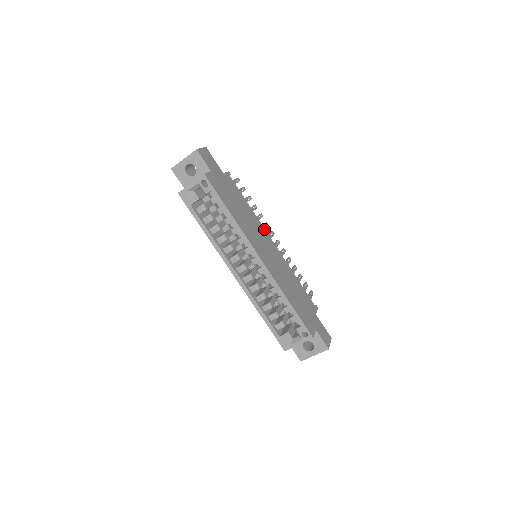
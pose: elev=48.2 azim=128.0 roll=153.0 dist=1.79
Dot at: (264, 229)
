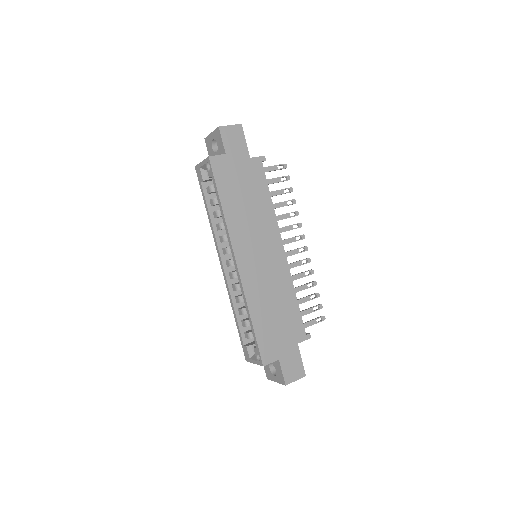
Dot at: (278, 231)
